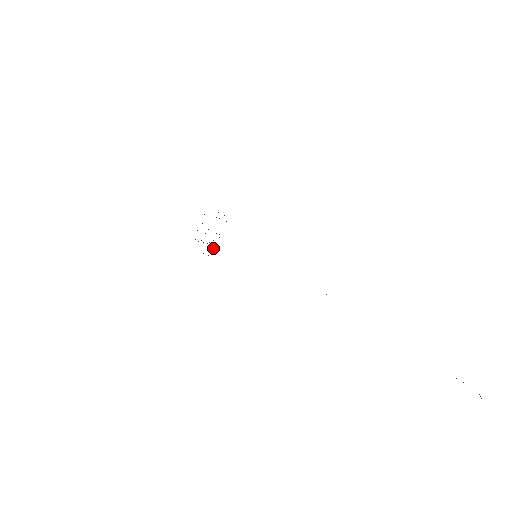
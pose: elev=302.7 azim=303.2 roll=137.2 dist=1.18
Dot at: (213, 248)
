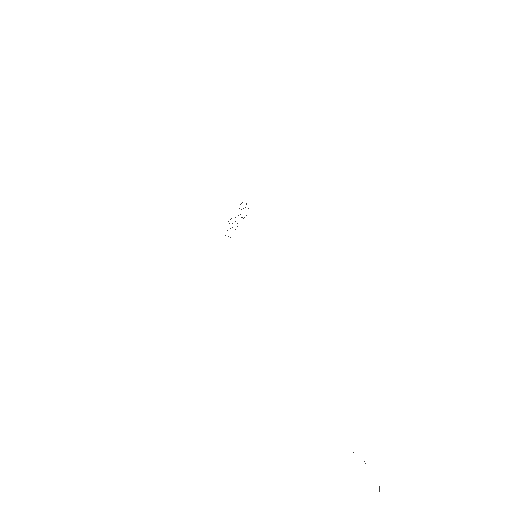
Dot at: occluded
